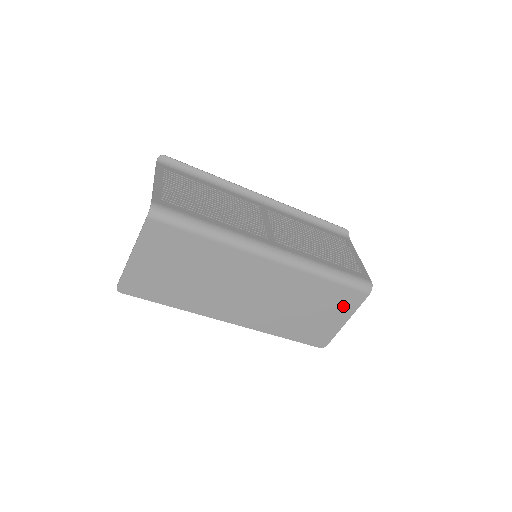
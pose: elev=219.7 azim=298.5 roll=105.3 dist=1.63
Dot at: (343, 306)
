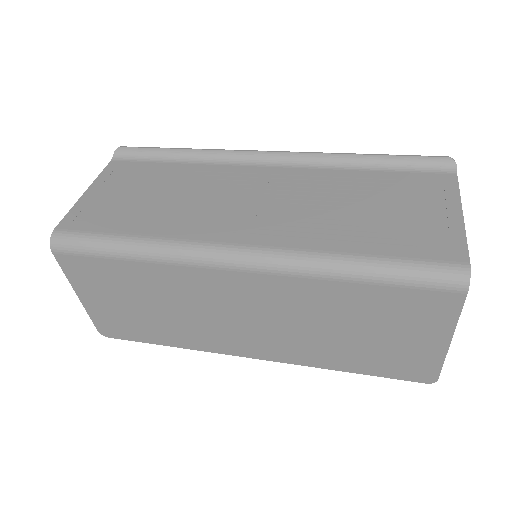
Dot at: (423, 318)
